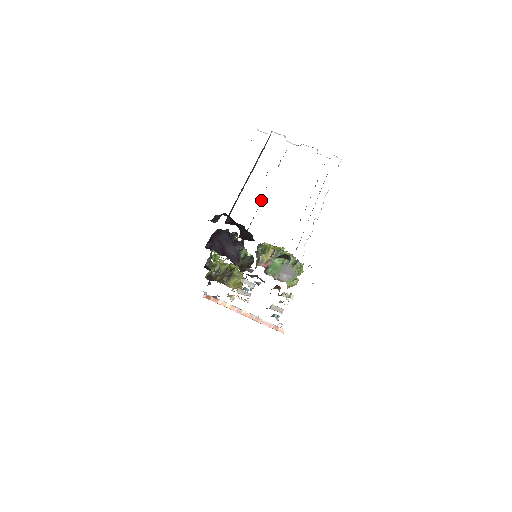
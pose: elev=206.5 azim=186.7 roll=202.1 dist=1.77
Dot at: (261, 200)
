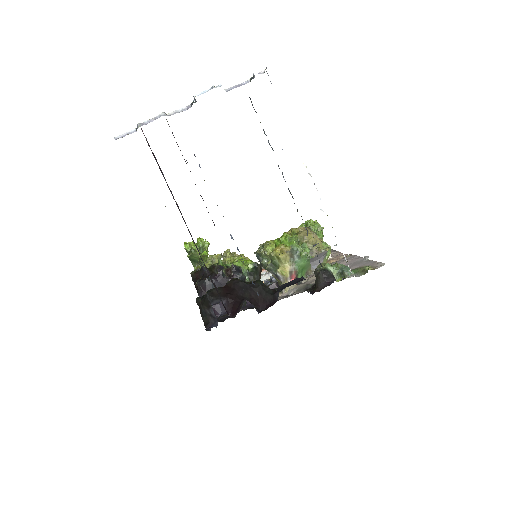
Dot at: occluded
